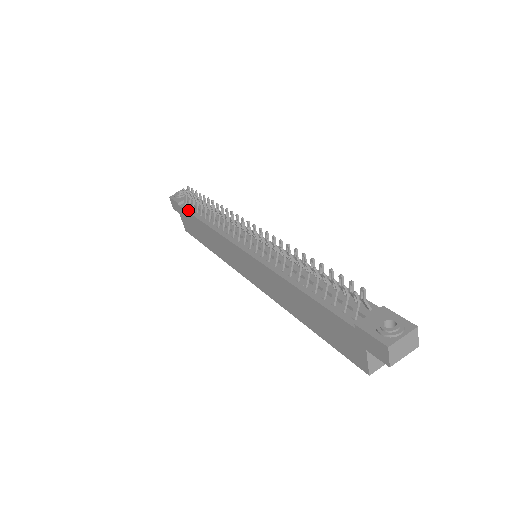
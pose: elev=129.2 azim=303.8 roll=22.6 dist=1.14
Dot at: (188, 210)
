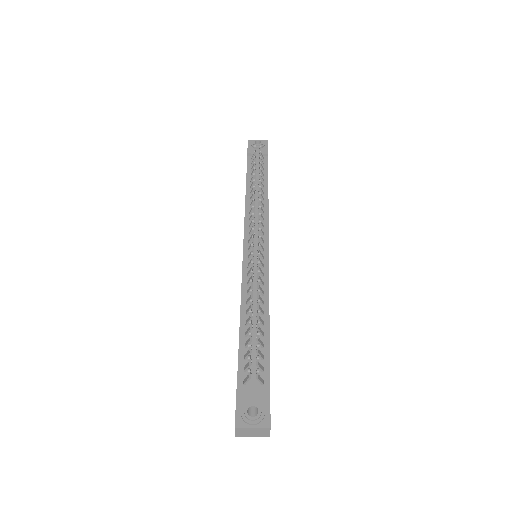
Dot at: (248, 168)
